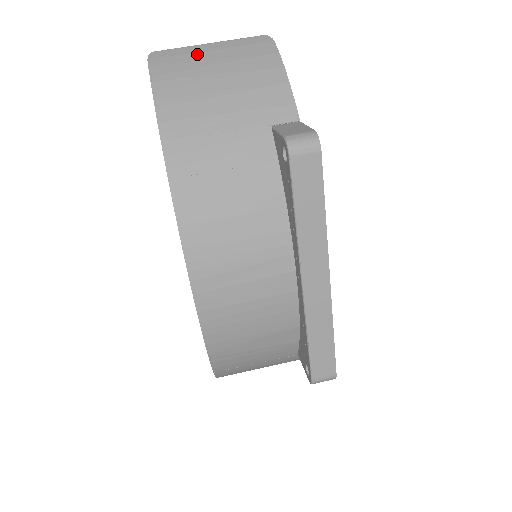
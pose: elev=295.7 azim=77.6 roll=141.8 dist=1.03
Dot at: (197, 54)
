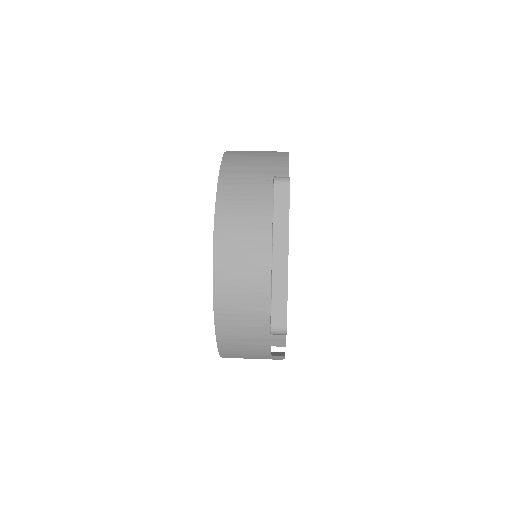
Dot at: (249, 153)
